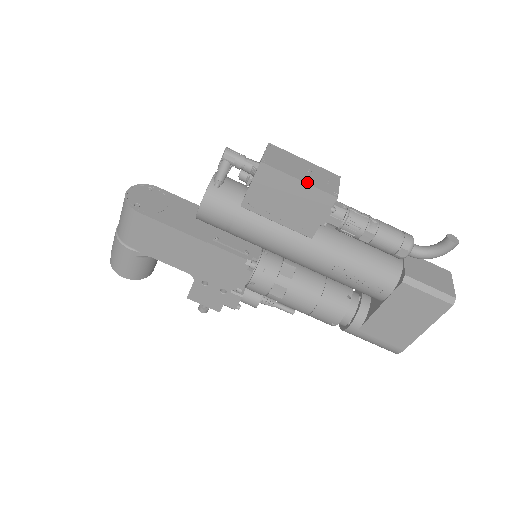
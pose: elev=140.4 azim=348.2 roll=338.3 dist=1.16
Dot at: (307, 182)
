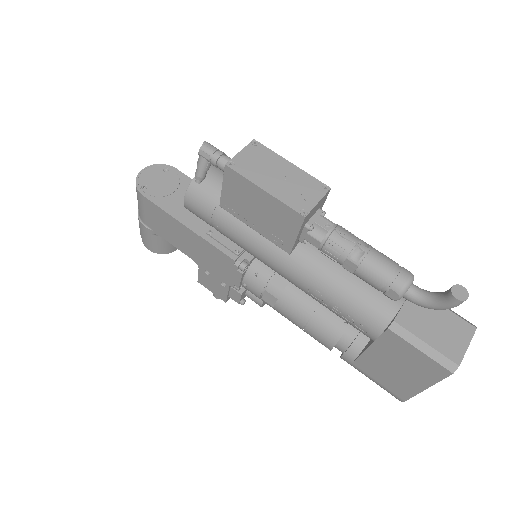
Dot at: (273, 194)
